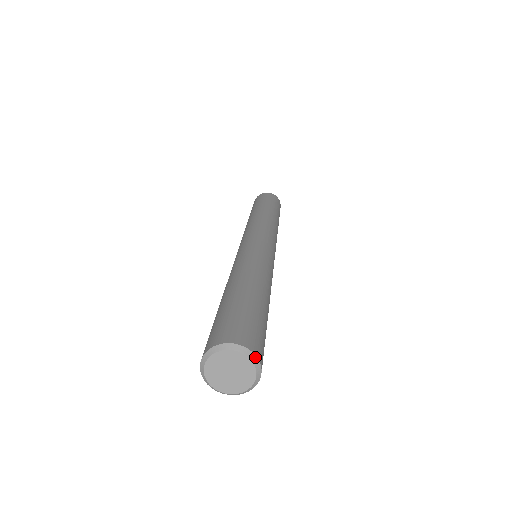
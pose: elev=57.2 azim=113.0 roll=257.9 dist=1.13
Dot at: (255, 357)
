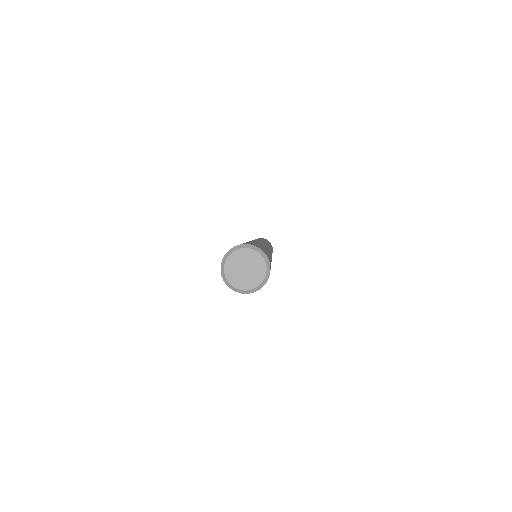
Dot at: occluded
